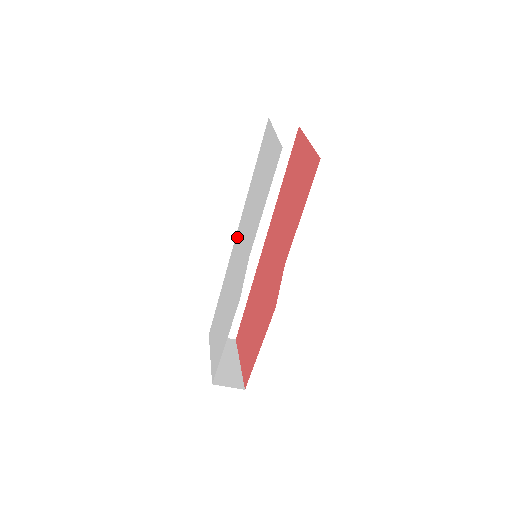
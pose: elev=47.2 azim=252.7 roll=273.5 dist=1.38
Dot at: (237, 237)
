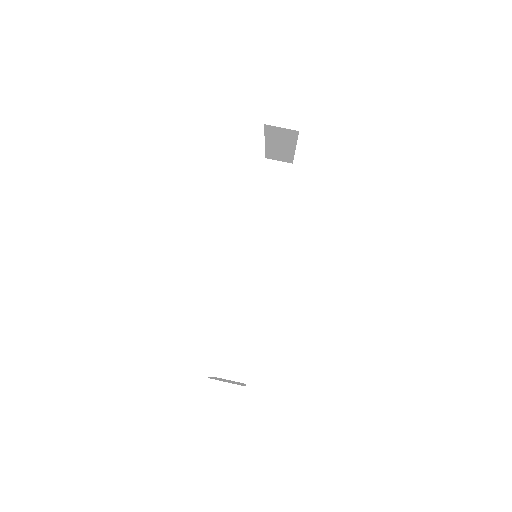
Dot at: occluded
